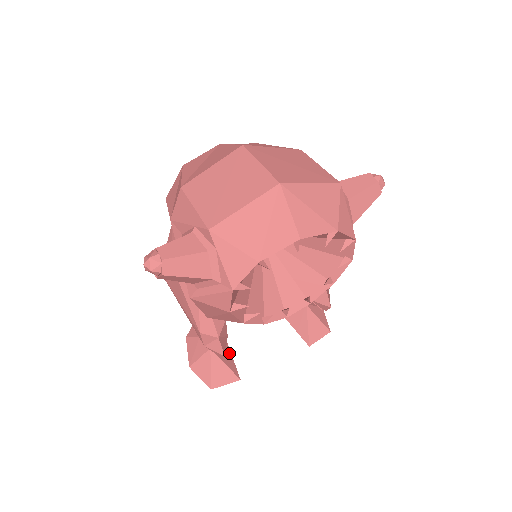
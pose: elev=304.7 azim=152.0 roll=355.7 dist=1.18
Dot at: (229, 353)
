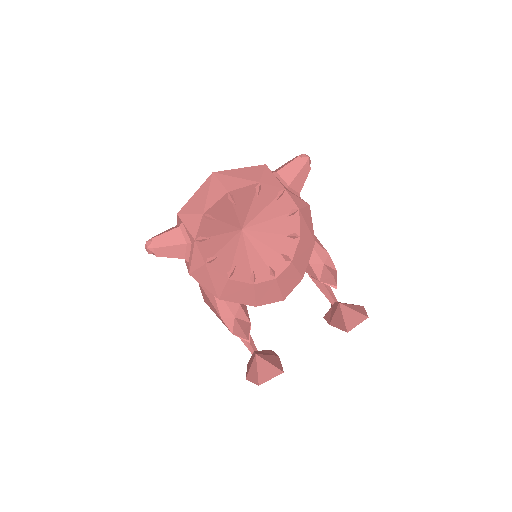
Dot at: (277, 359)
